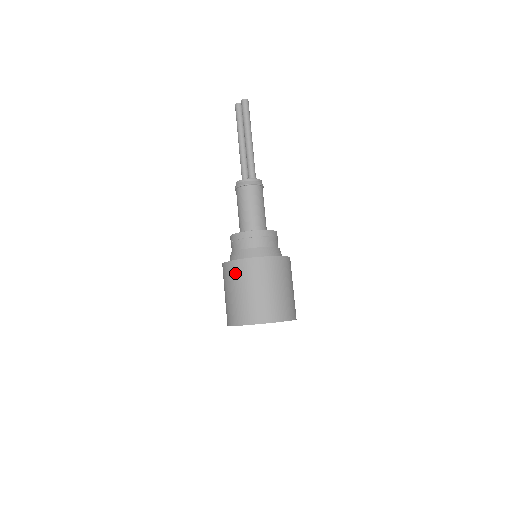
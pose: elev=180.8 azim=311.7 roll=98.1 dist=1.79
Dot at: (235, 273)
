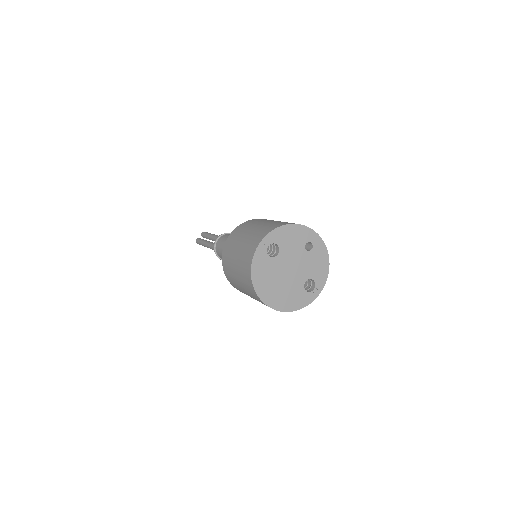
Dot at: (242, 228)
